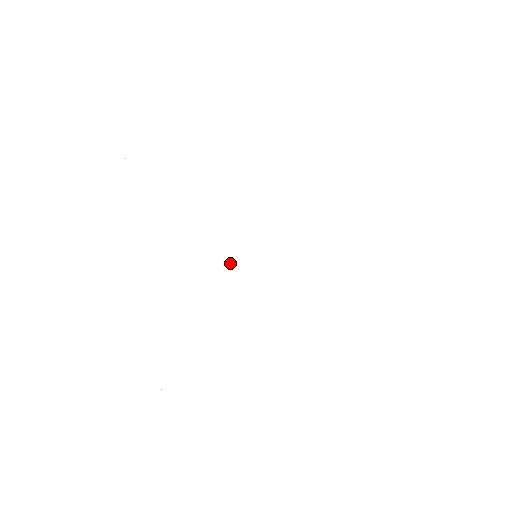
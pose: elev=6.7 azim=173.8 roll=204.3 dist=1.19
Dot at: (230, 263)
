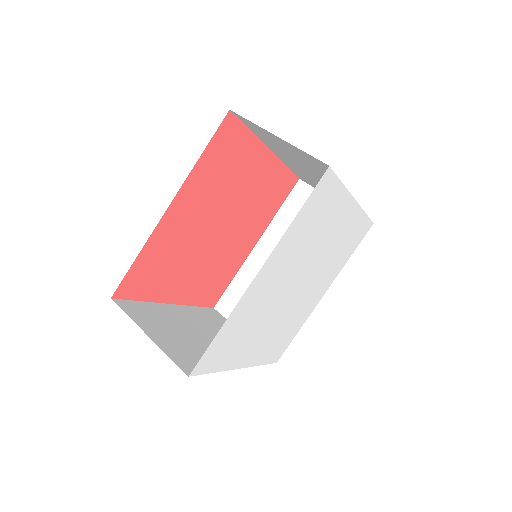
Dot at: (283, 310)
